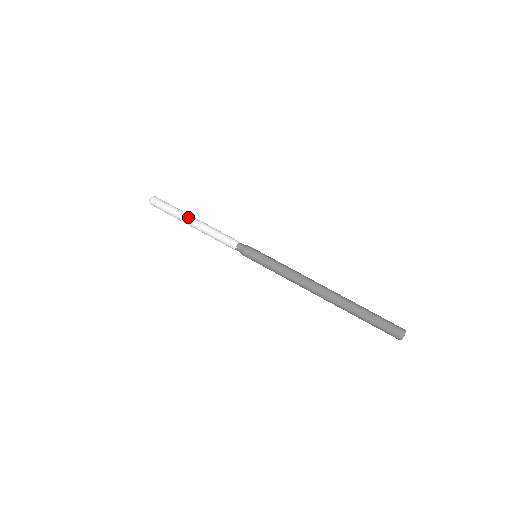
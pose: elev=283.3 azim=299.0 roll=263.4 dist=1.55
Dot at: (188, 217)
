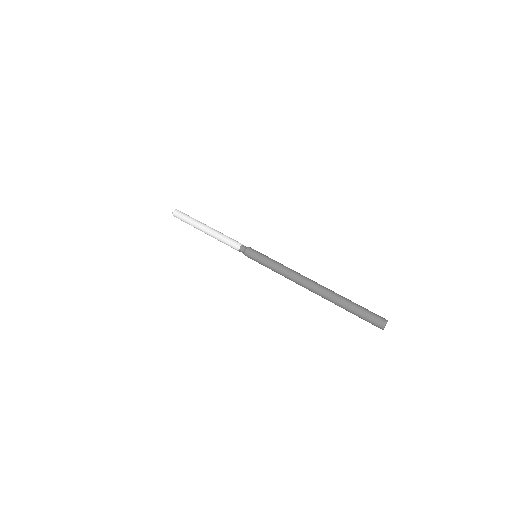
Dot at: (201, 225)
